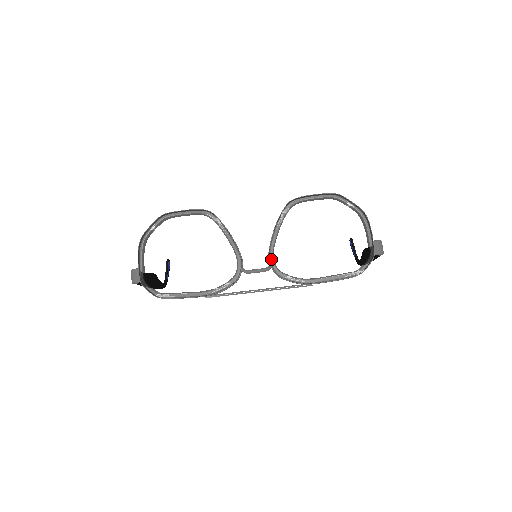
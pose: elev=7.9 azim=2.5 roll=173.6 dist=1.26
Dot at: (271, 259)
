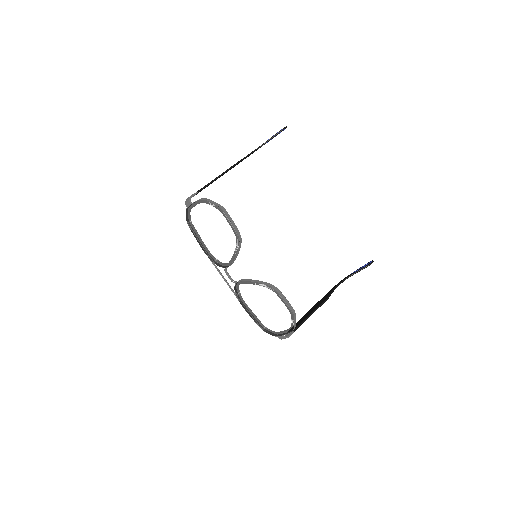
Dot at: (238, 283)
